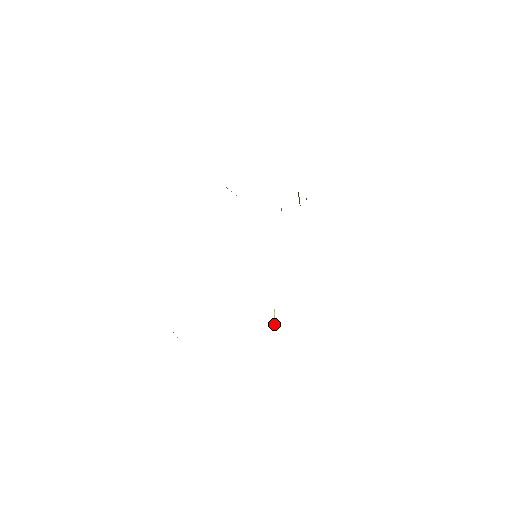
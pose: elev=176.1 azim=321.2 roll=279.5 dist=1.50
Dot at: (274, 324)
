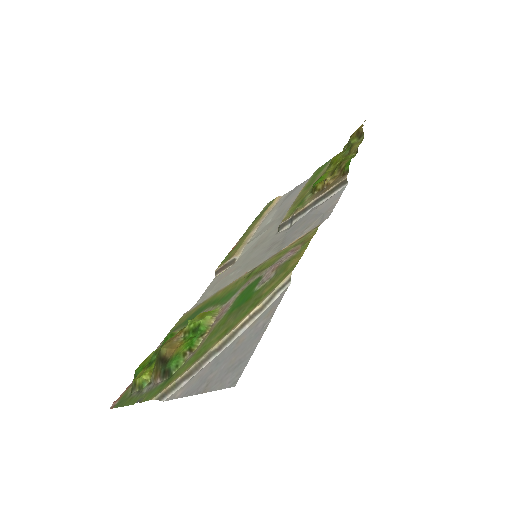
Dot at: (216, 276)
